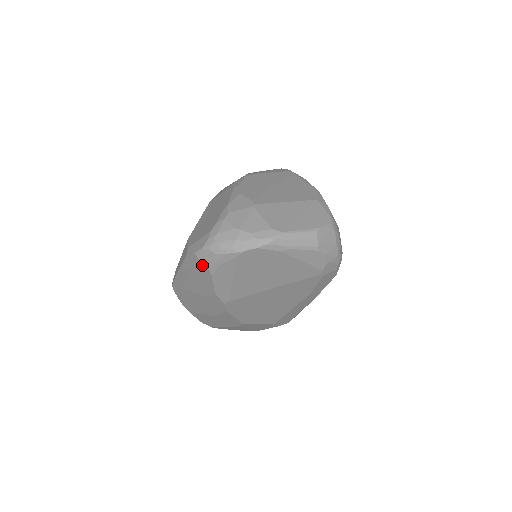
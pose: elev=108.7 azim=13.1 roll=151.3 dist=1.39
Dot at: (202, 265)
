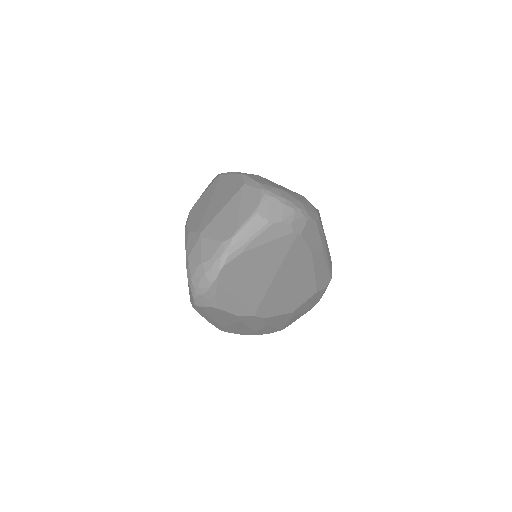
Dot at: (206, 308)
